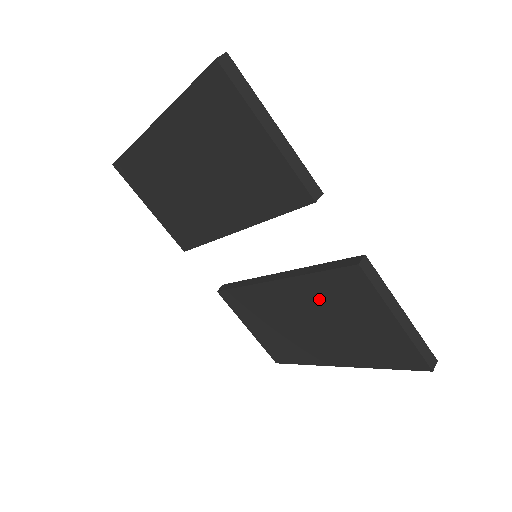
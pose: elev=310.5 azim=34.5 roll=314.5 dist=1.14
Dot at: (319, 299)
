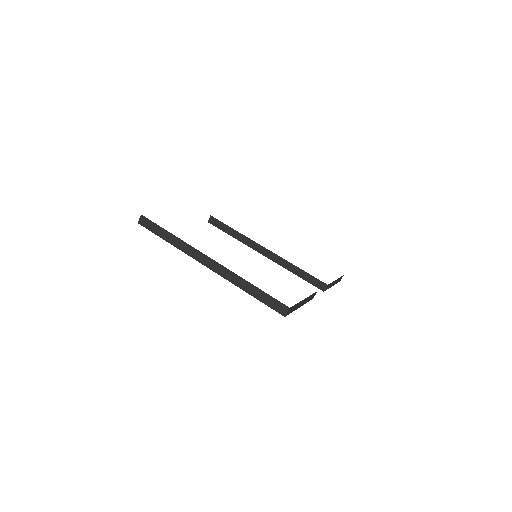
Dot at: occluded
